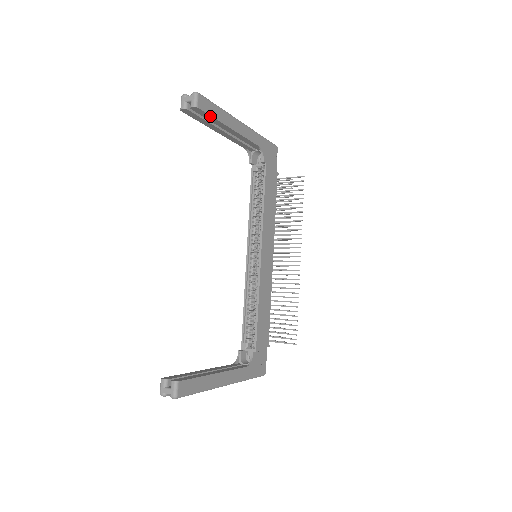
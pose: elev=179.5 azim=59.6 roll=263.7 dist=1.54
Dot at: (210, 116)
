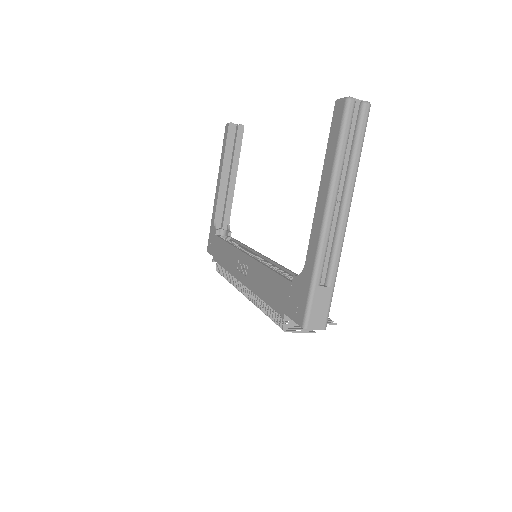
Dot at: (240, 145)
